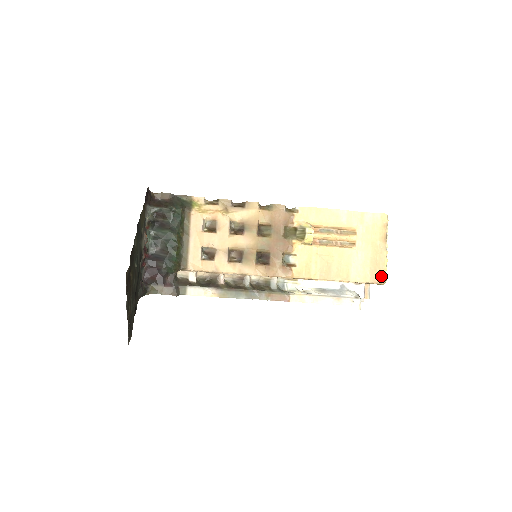
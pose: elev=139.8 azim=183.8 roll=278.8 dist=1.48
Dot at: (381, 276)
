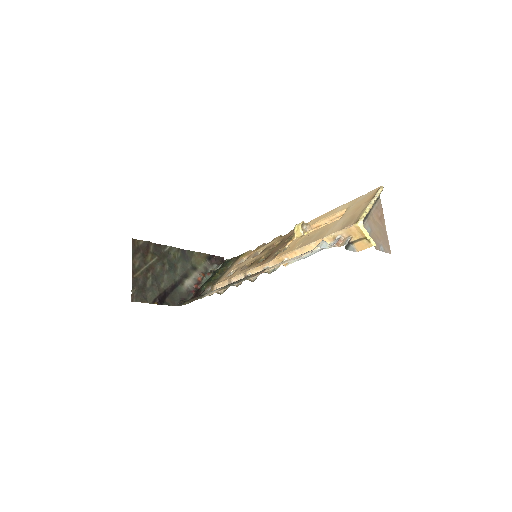
Dot at: (356, 220)
